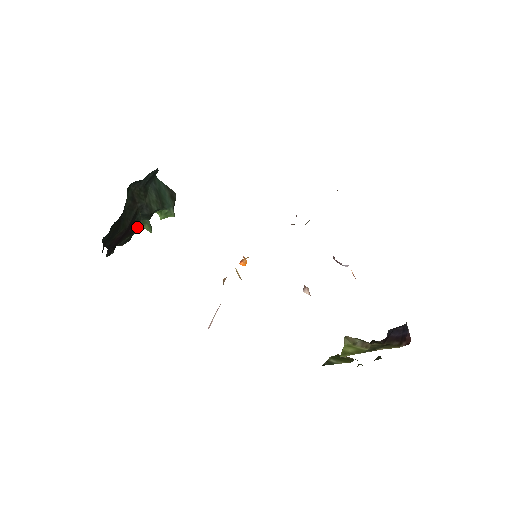
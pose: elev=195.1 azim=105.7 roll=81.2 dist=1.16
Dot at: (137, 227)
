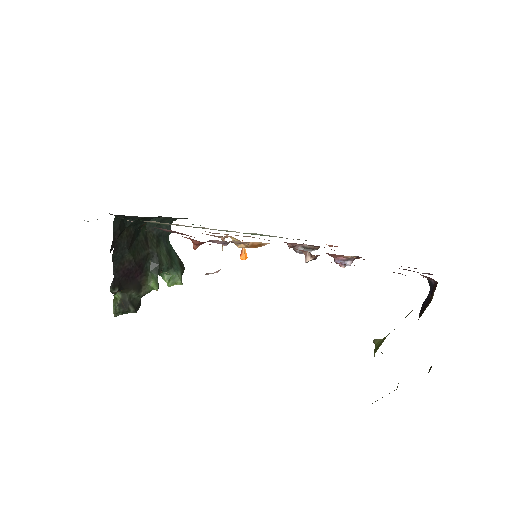
Dot at: (145, 281)
